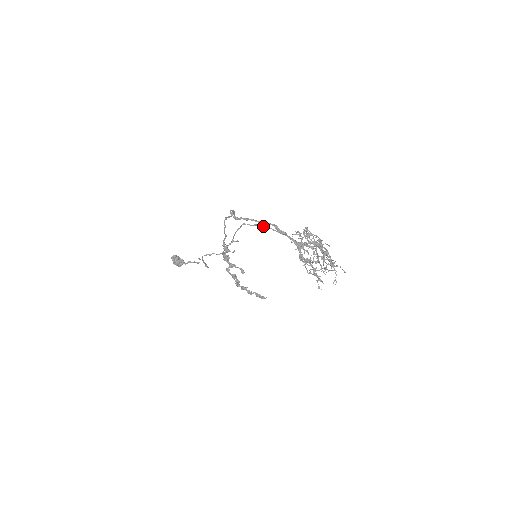
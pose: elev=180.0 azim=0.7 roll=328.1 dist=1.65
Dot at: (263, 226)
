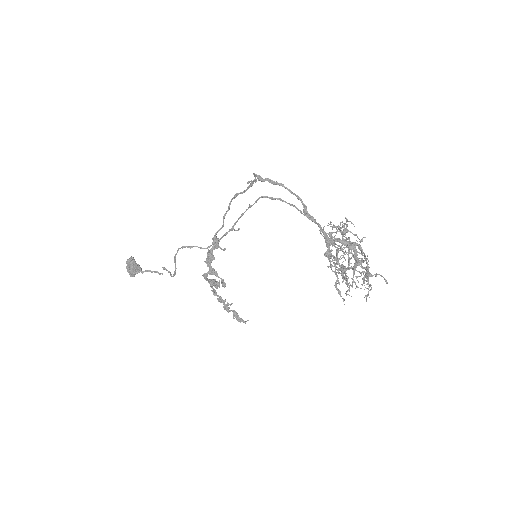
Dot at: occluded
